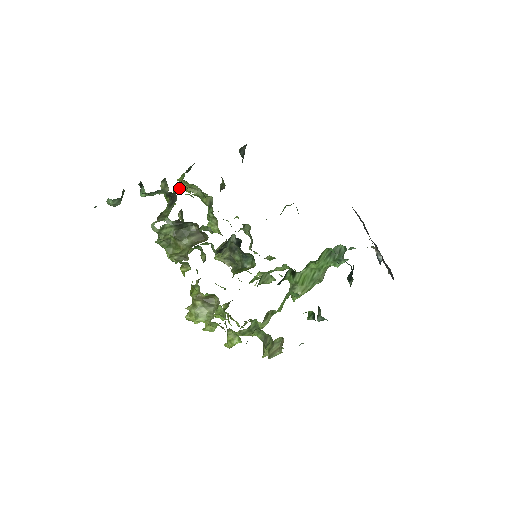
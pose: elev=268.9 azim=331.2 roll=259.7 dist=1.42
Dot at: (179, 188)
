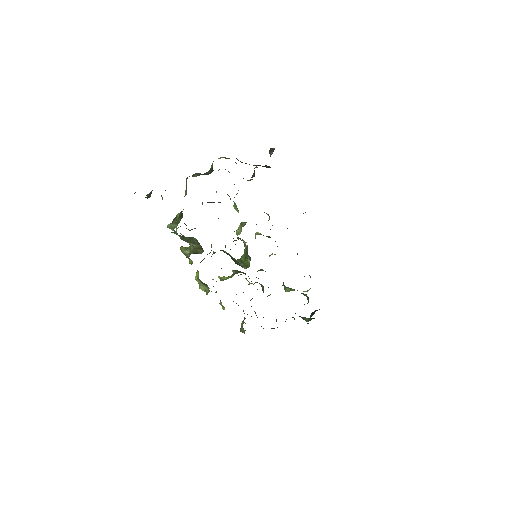
Dot at: occluded
